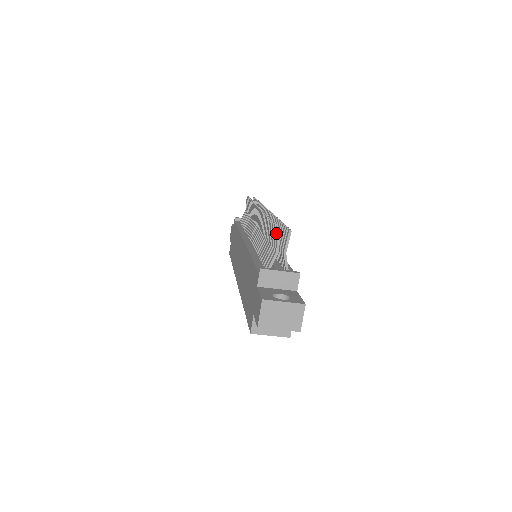
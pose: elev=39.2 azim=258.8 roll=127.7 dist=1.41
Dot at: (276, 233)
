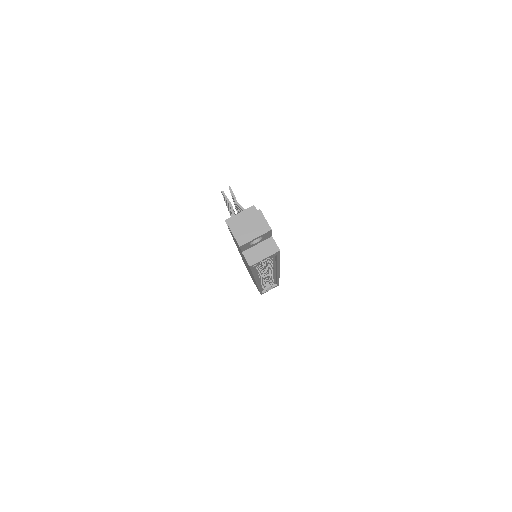
Dot at: occluded
